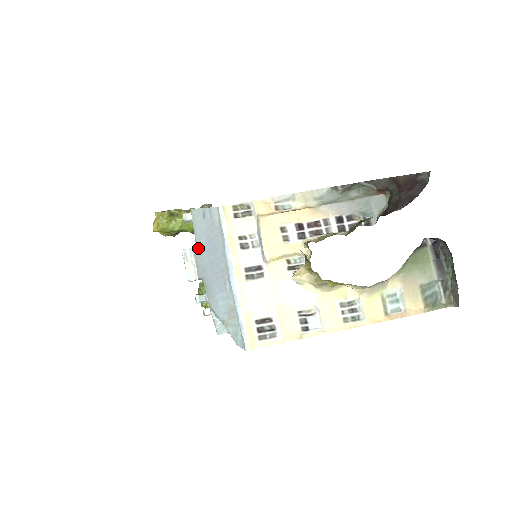
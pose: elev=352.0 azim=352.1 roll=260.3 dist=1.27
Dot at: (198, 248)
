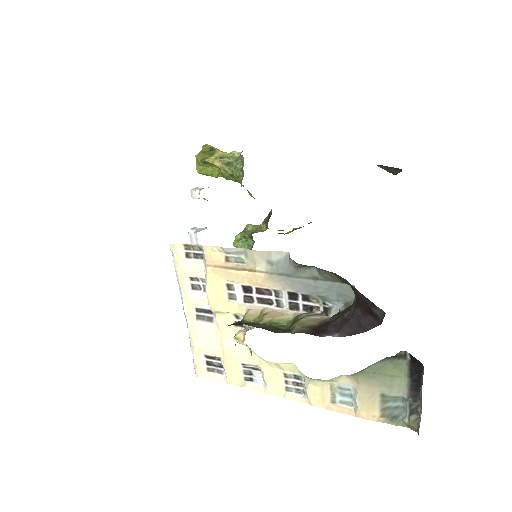
Dot at: occluded
